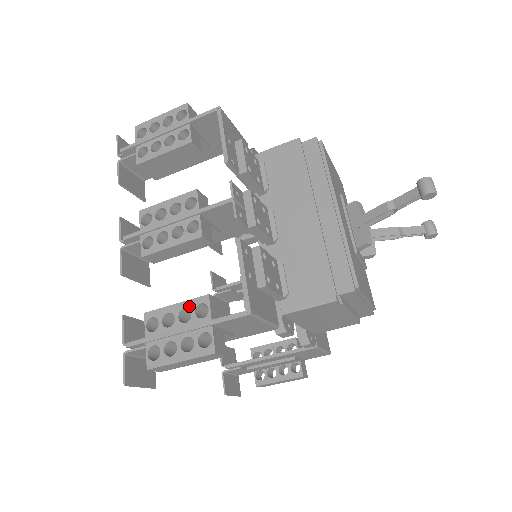
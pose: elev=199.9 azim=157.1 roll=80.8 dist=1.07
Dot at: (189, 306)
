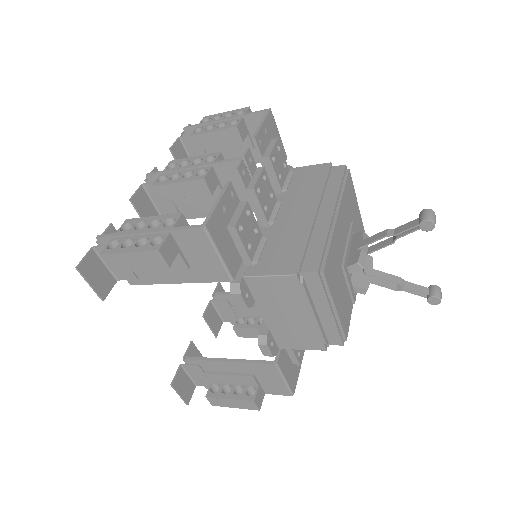
Dot at: (162, 218)
